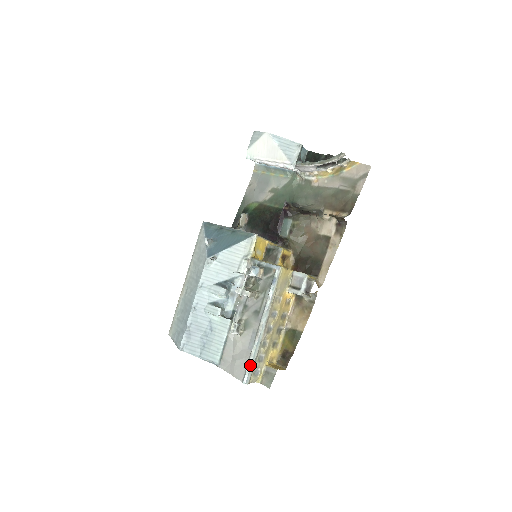
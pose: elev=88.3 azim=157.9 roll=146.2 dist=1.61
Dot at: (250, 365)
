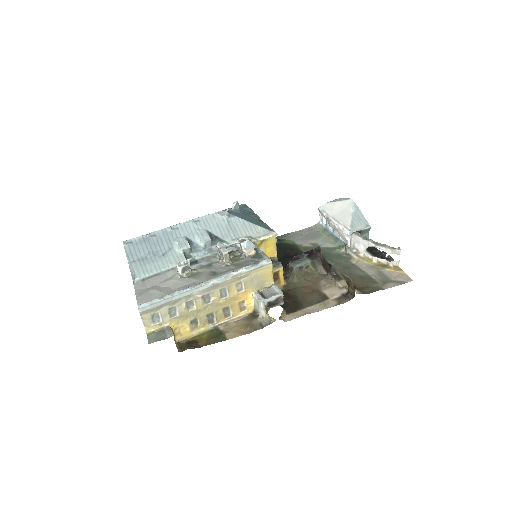
Dot at: (161, 299)
